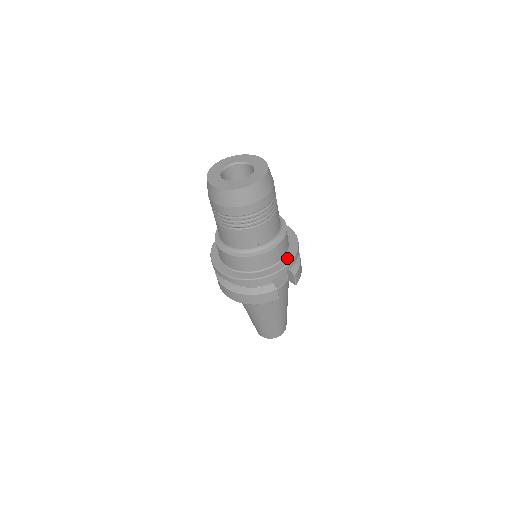
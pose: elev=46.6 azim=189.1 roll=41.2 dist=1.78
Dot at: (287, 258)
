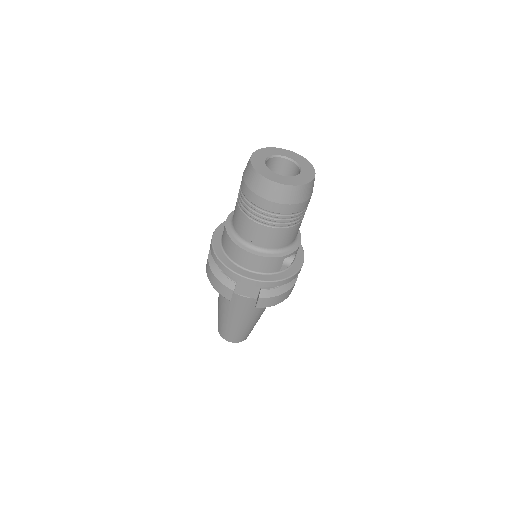
Dot at: (263, 276)
